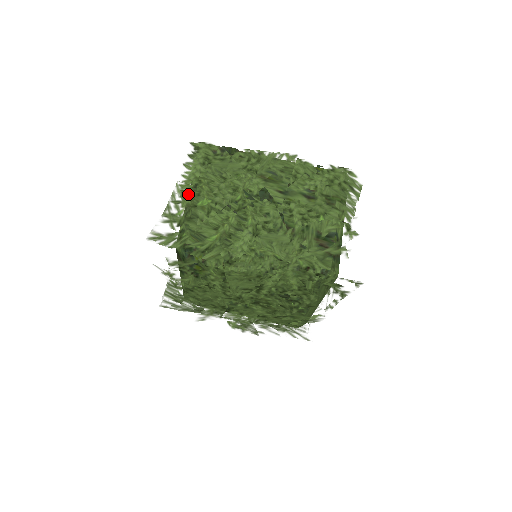
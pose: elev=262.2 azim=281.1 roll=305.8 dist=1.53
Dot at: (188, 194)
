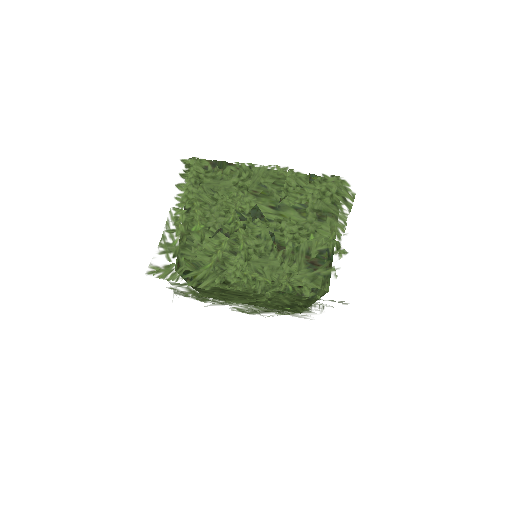
Dot at: (181, 221)
